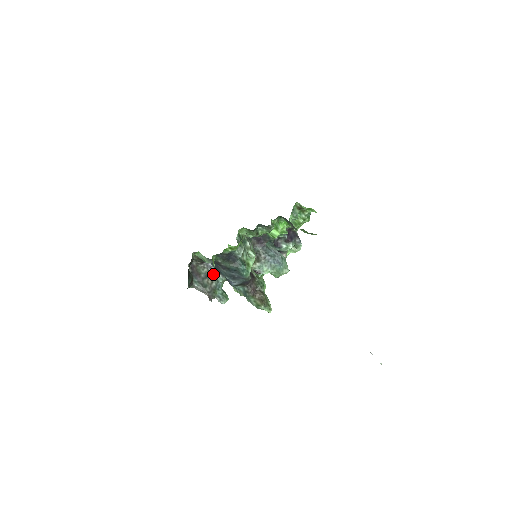
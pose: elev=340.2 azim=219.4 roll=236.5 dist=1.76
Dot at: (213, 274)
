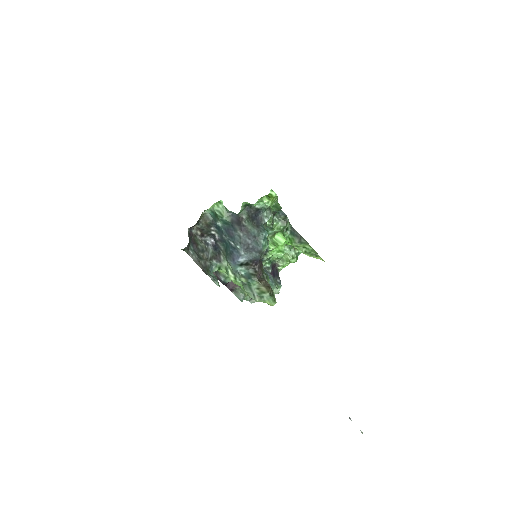
Dot at: (208, 254)
